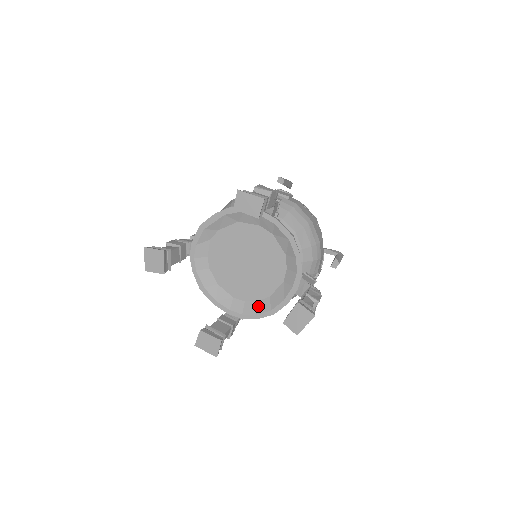
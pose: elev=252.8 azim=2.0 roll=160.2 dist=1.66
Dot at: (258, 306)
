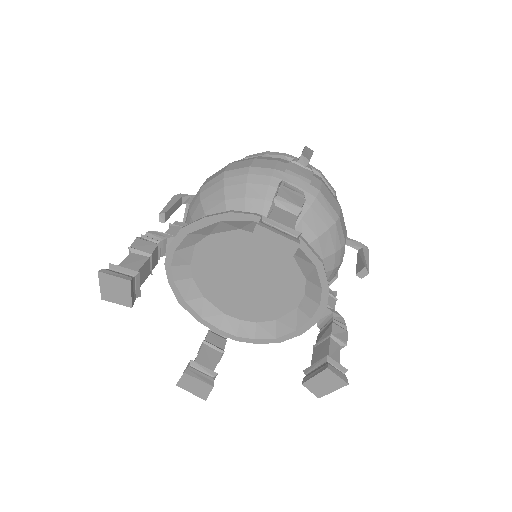
Dot at: (259, 329)
